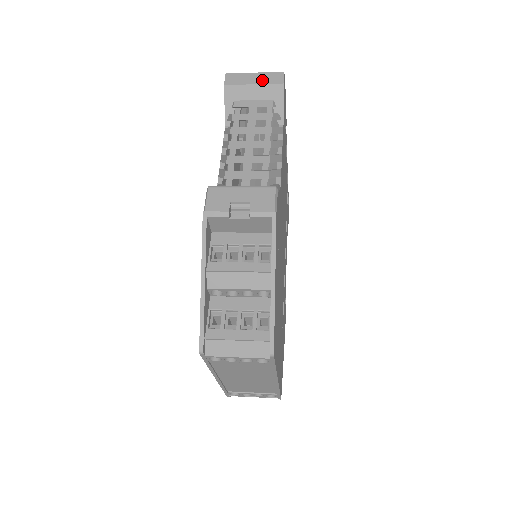
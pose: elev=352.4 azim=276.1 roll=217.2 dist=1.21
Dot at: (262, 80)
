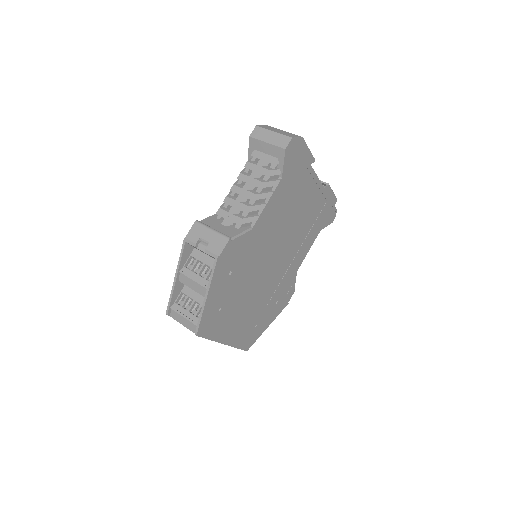
Dot at: (274, 141)
